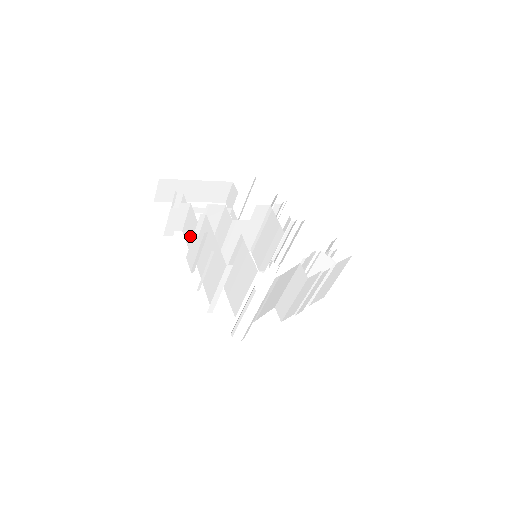
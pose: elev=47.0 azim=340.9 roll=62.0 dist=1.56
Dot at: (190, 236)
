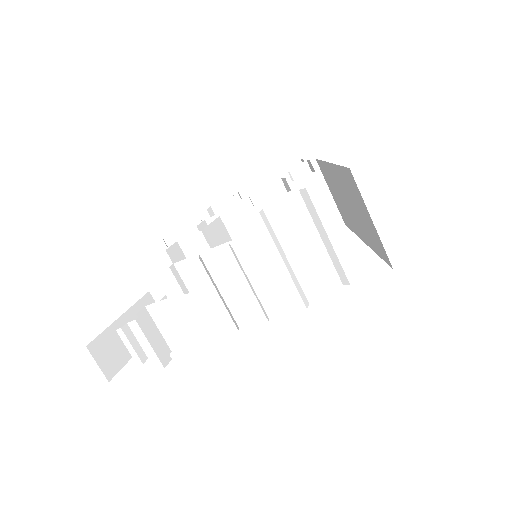
Dot at: (186, 328)
